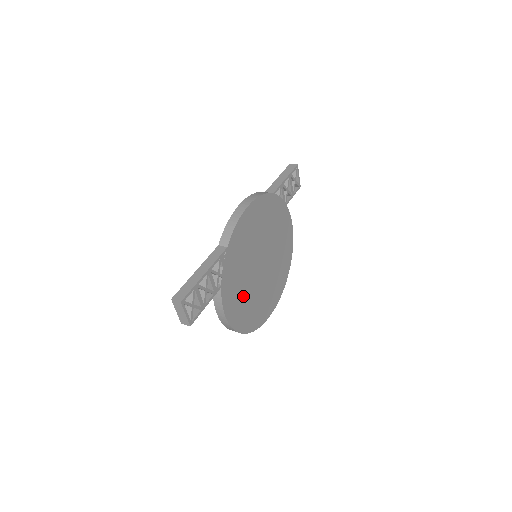
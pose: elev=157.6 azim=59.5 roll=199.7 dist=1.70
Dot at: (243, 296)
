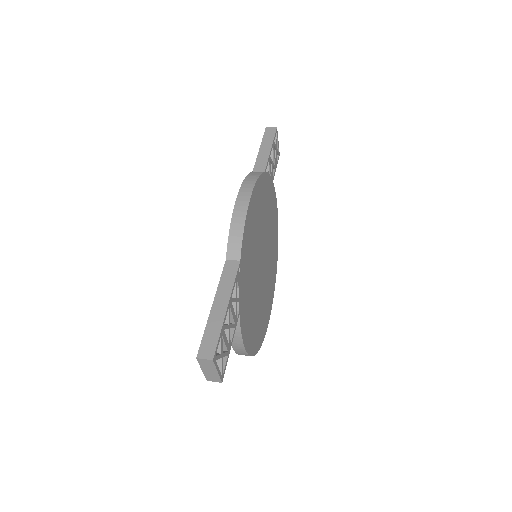
Dot at: (253, 311)
